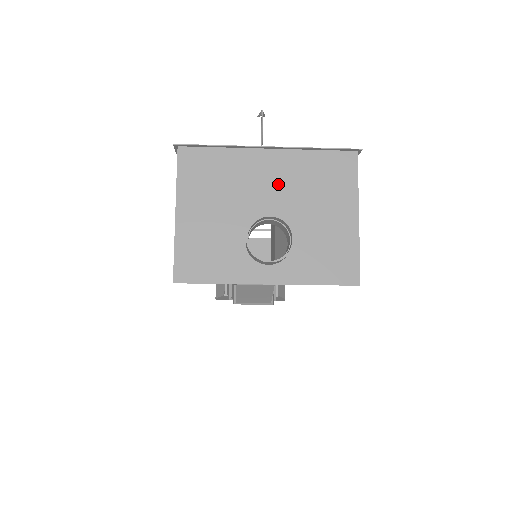
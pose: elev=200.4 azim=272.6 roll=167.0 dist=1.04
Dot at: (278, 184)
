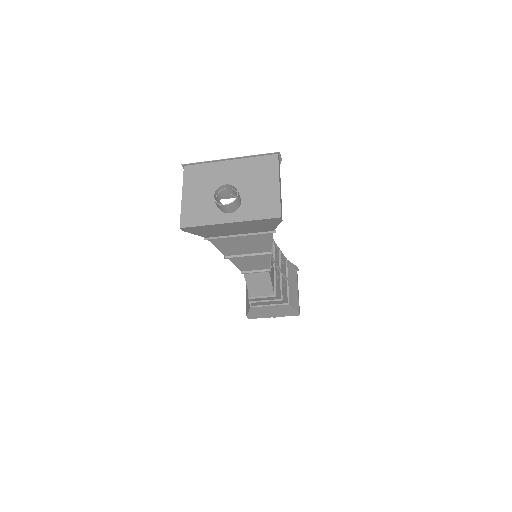
Dot at: (235, 175)
